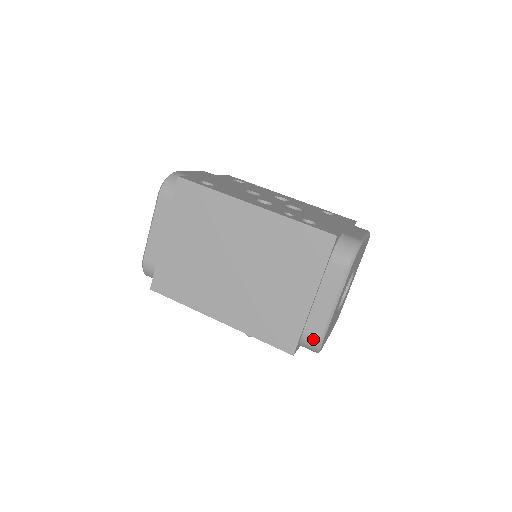
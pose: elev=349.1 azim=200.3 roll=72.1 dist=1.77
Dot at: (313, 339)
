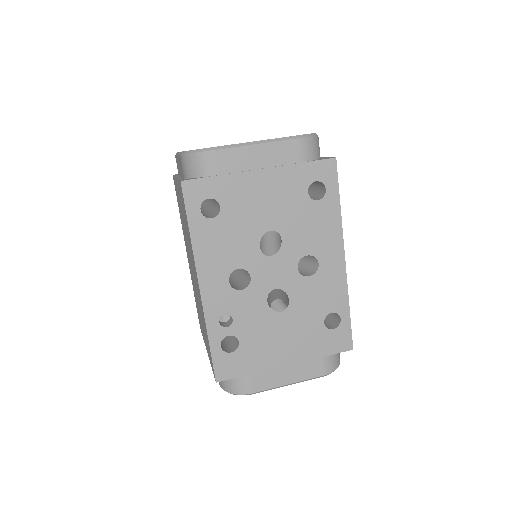
Dot at: occluded
